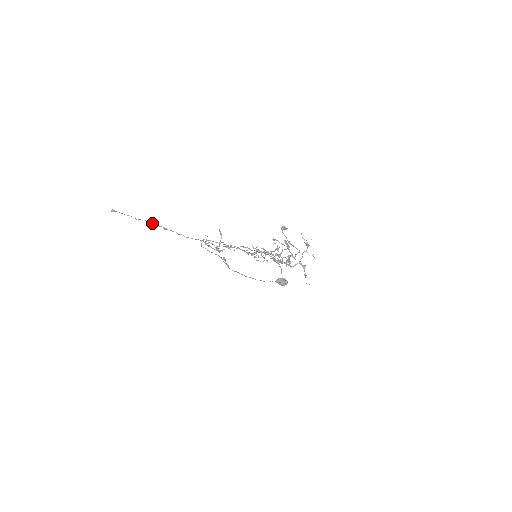
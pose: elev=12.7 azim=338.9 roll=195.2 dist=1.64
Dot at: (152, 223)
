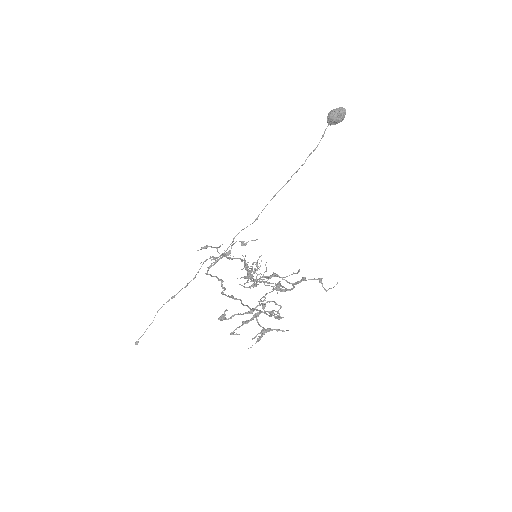
Dot at: (162, 306)
